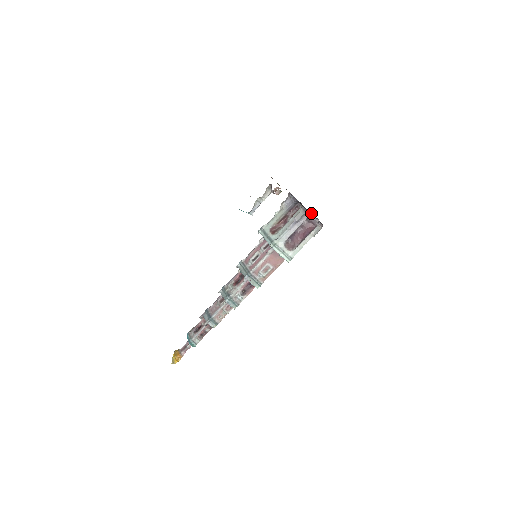
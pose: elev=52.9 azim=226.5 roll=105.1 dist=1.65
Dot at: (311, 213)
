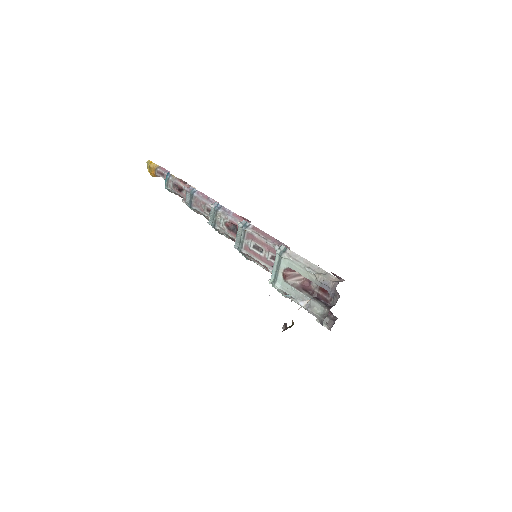
Dot at: occluded
